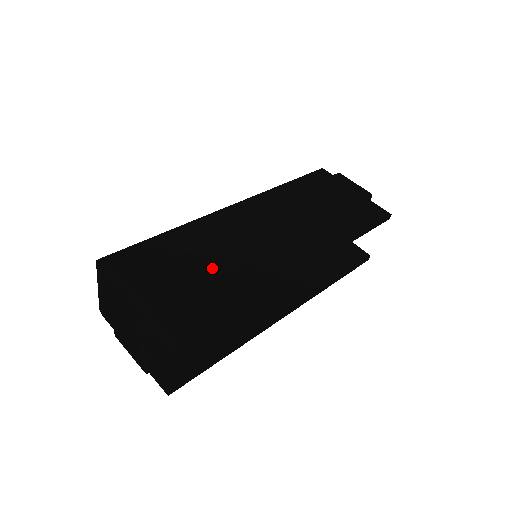
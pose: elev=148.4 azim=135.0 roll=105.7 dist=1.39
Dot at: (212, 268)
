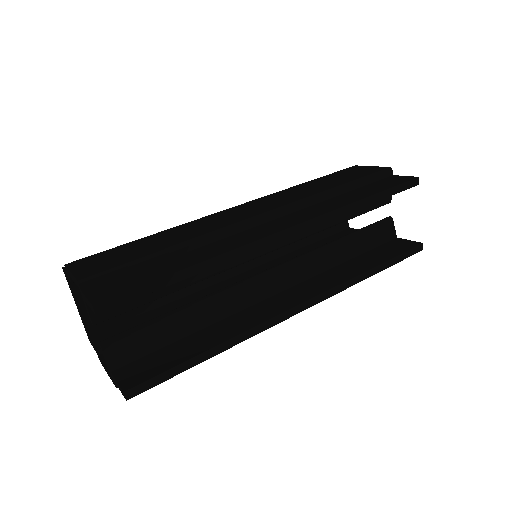
Dot at: (167, 244)
